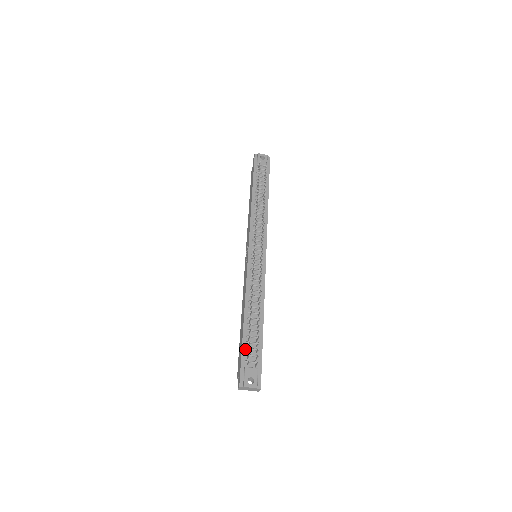
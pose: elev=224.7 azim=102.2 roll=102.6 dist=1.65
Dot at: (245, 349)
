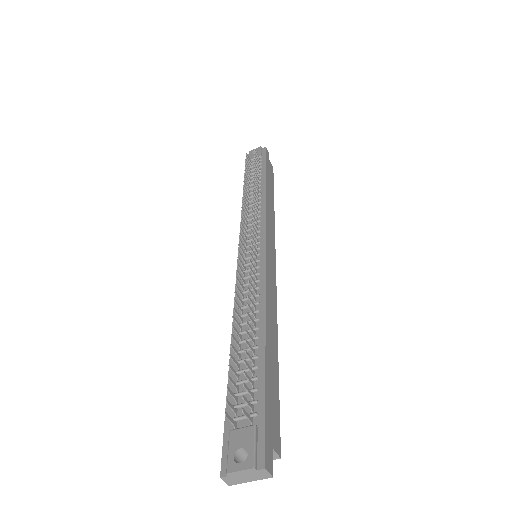
Dot at: (232, 397)
